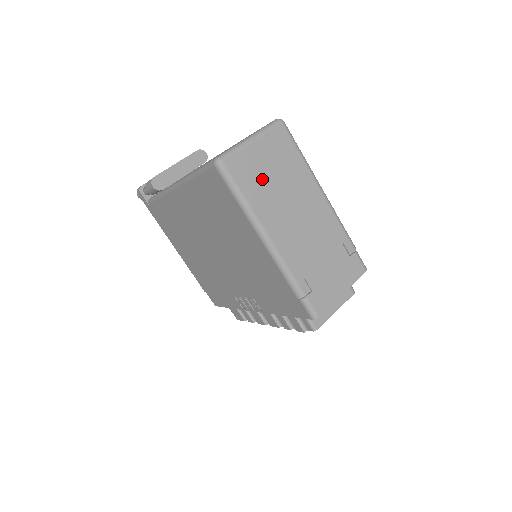
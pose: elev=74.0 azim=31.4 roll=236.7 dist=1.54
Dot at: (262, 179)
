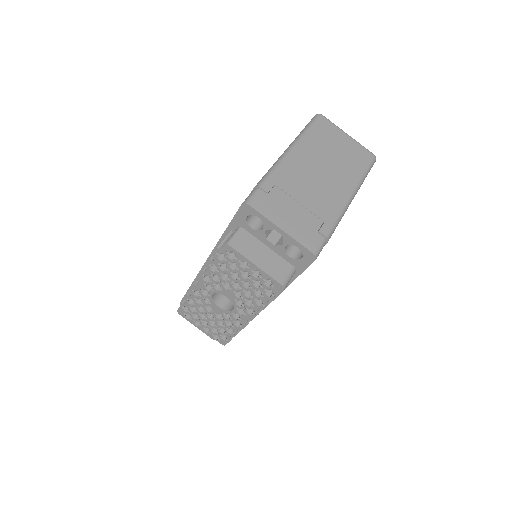
Dot at: (328, 143)
